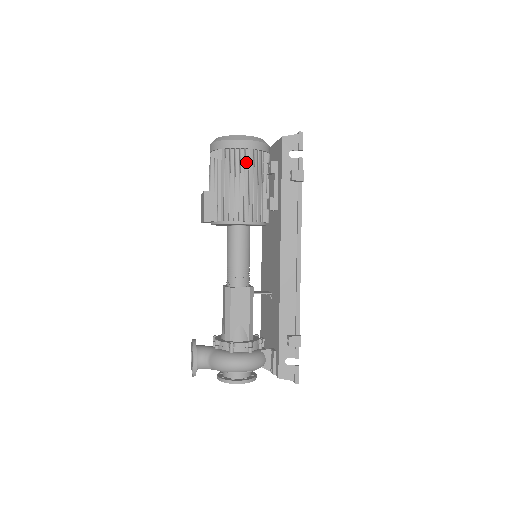
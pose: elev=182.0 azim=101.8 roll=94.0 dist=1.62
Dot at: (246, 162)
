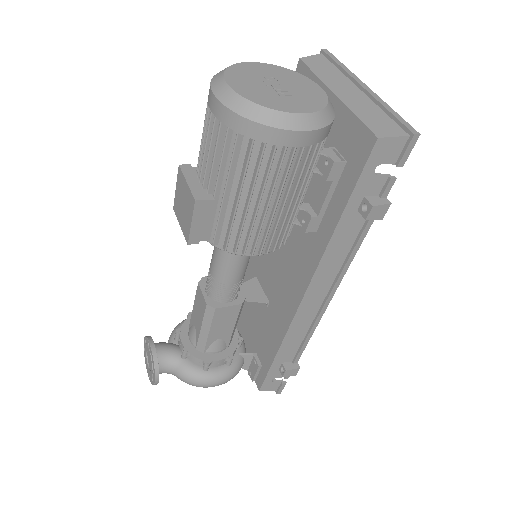
Dot at: (289, 167)
